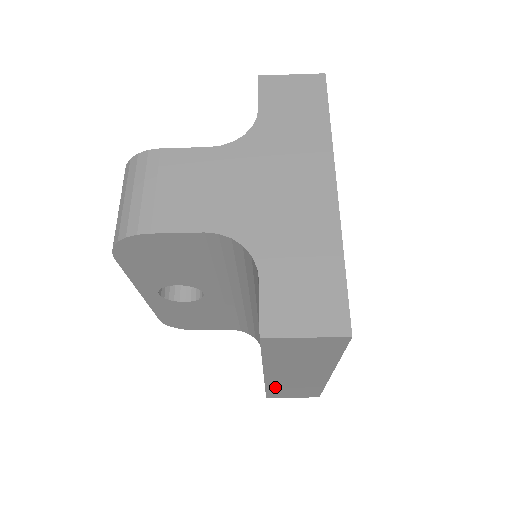
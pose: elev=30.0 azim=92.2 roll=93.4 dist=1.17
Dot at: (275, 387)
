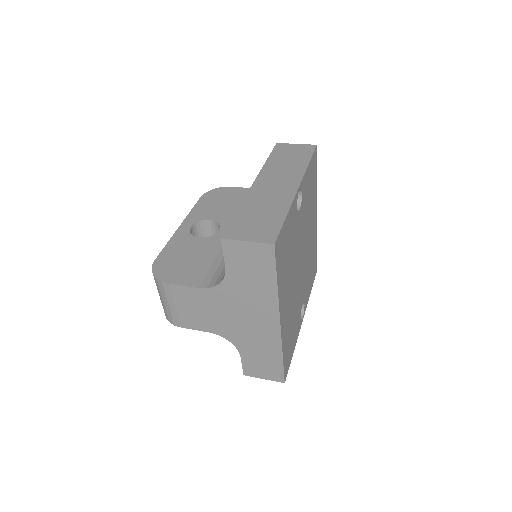
Dot at: occluded
